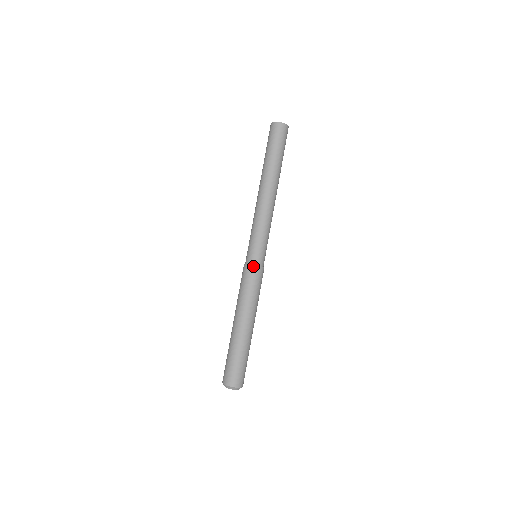
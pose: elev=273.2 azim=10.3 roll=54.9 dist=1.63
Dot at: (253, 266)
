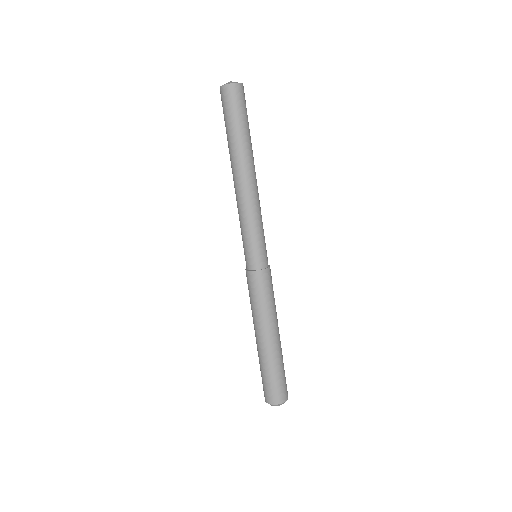
Dot at: (264, 270)
